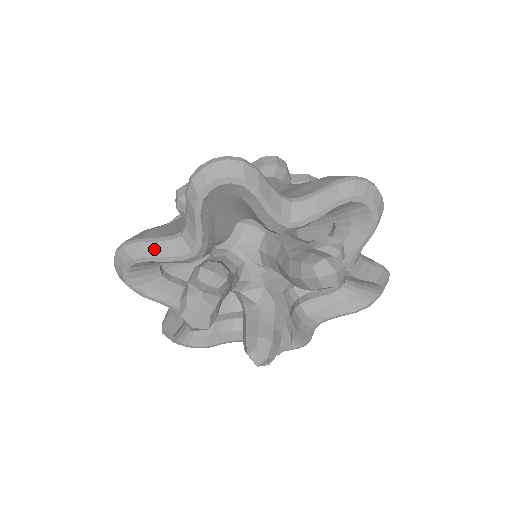
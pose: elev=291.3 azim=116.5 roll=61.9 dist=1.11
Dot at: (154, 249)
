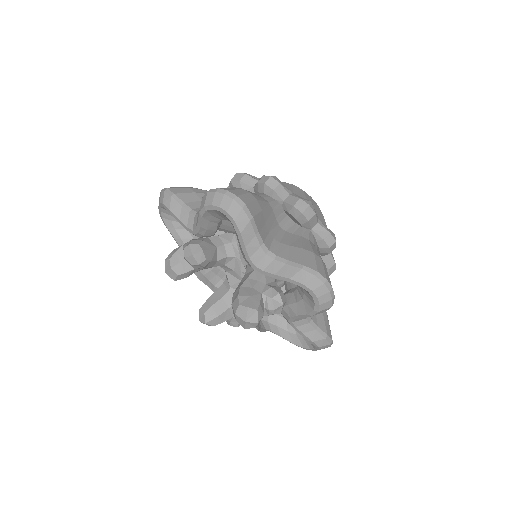
Dot at: (177, 209)
